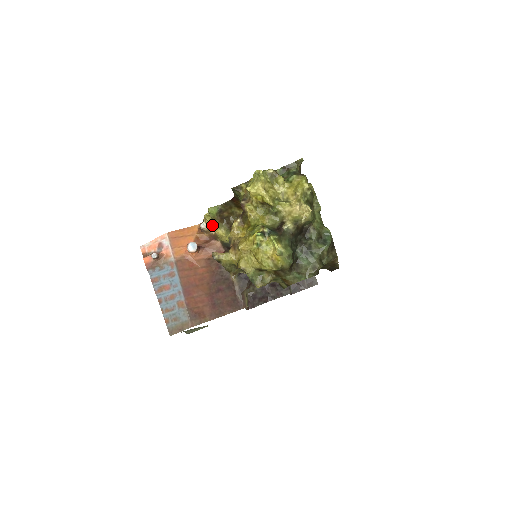
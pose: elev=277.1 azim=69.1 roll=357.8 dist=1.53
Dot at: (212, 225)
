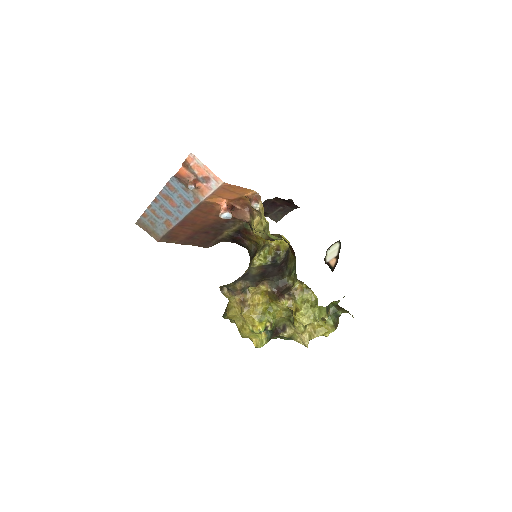
Dot at: (259, 225)
